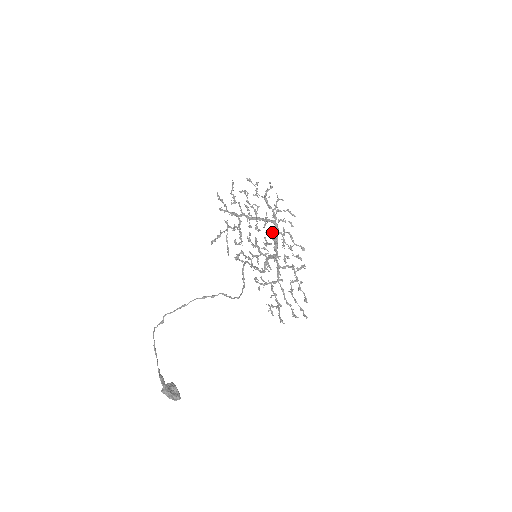
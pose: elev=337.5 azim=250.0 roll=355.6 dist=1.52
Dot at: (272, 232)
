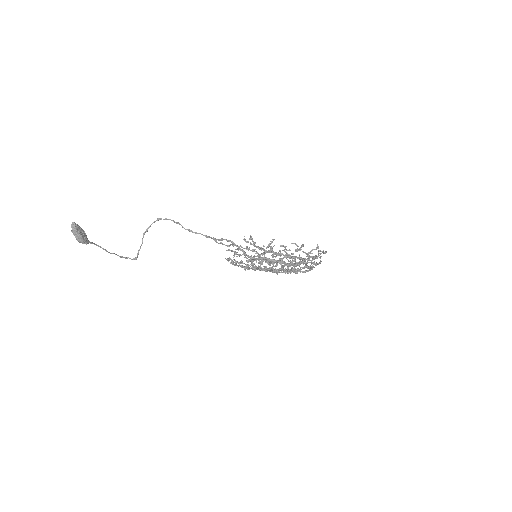
Dot at: (297, 262)
